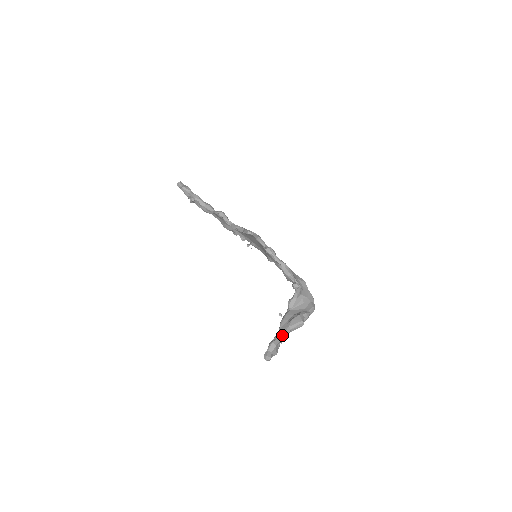
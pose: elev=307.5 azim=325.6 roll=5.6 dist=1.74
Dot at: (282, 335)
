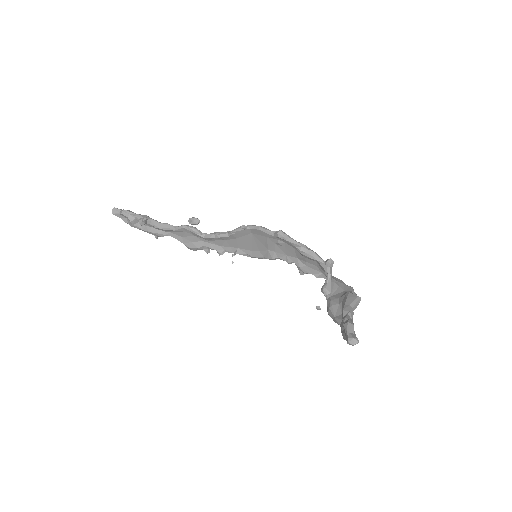
Dot at: (349, 315)
